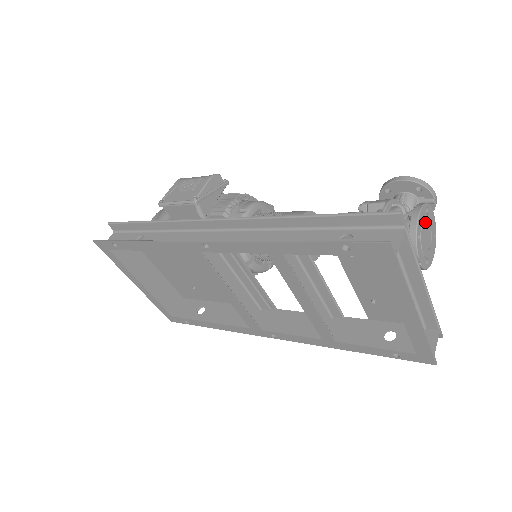
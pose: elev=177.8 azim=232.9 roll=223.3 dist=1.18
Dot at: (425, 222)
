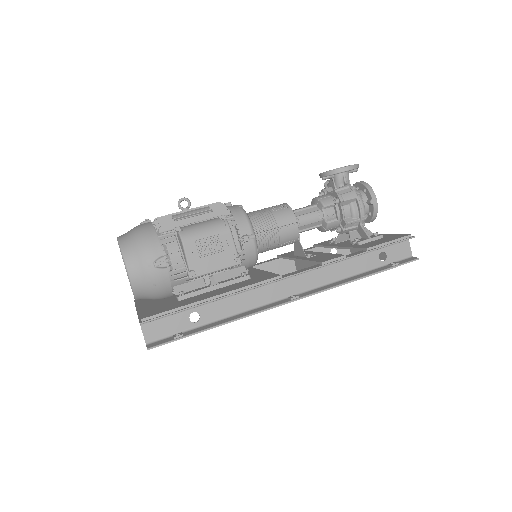
Dot at: occluded
